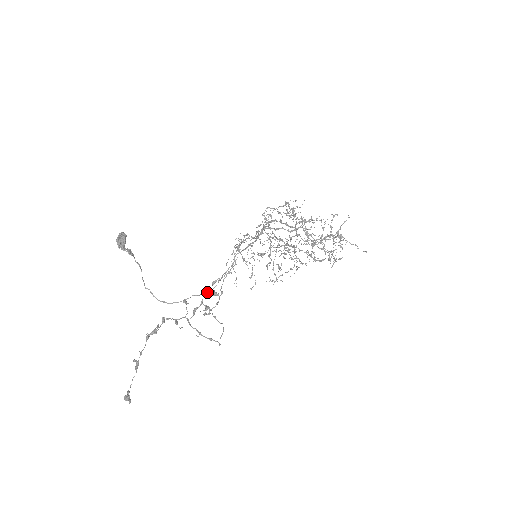
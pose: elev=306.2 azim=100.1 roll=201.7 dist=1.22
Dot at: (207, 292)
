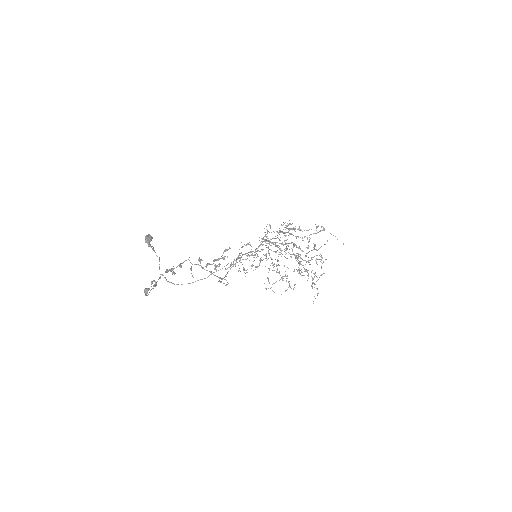
Dot at: (218, 259)
